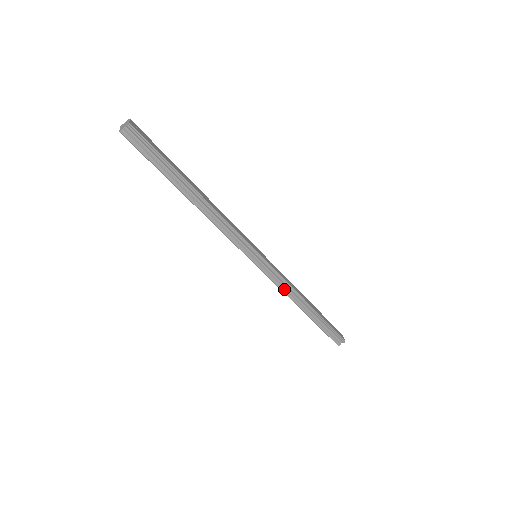
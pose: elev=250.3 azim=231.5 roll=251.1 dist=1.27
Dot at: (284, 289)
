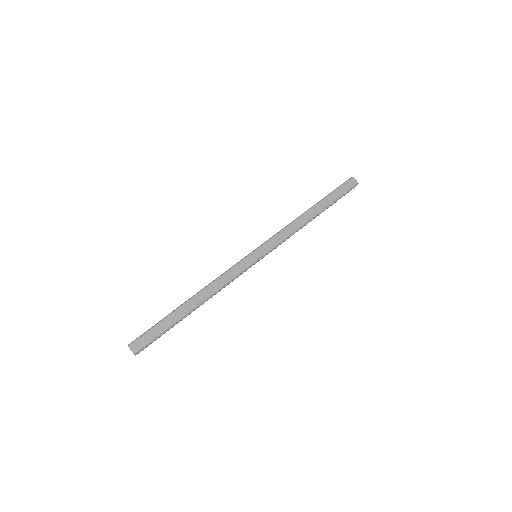
Dot at: occluded
